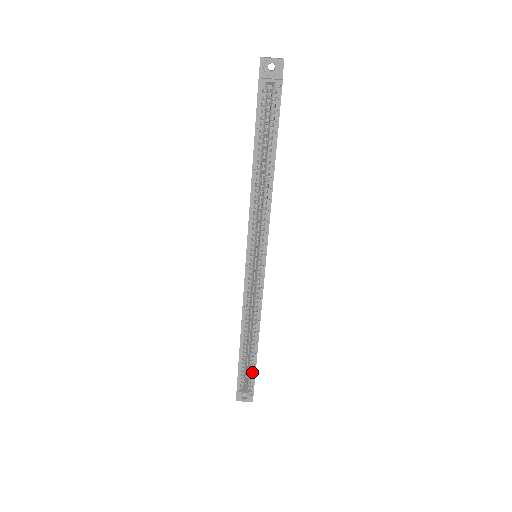
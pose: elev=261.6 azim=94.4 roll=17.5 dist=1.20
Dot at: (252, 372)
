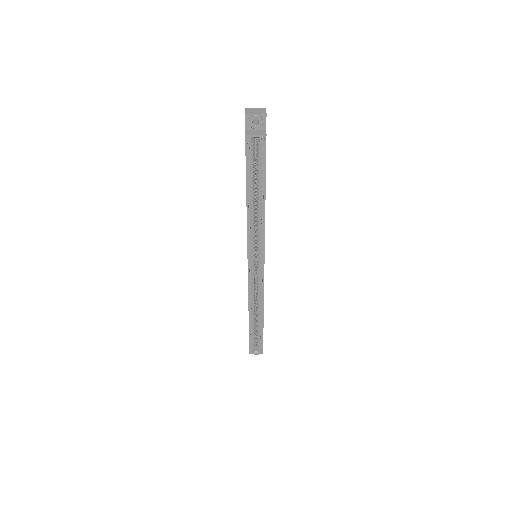
Dot at: (260, 337)
